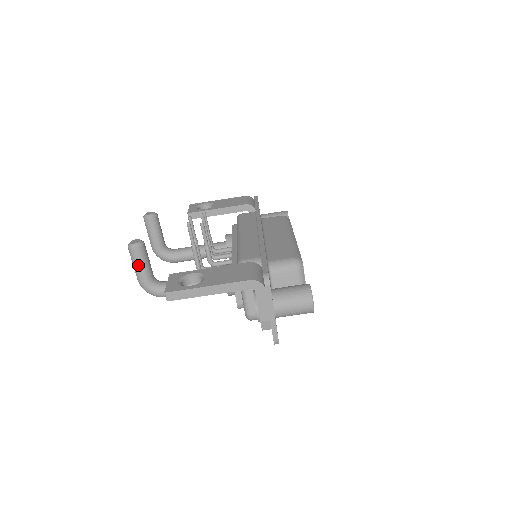
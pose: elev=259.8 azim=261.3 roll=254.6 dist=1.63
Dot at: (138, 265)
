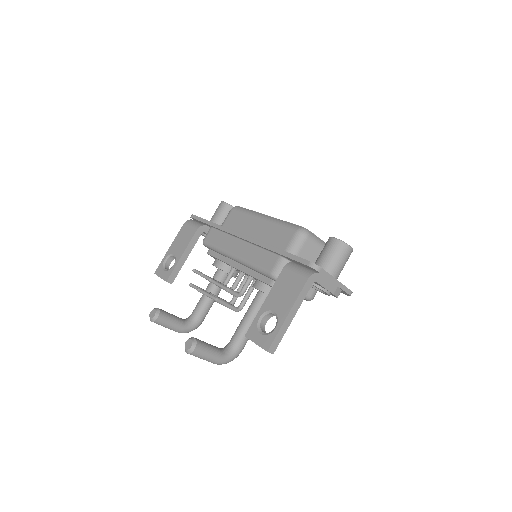
Dot at: (208, 355)
